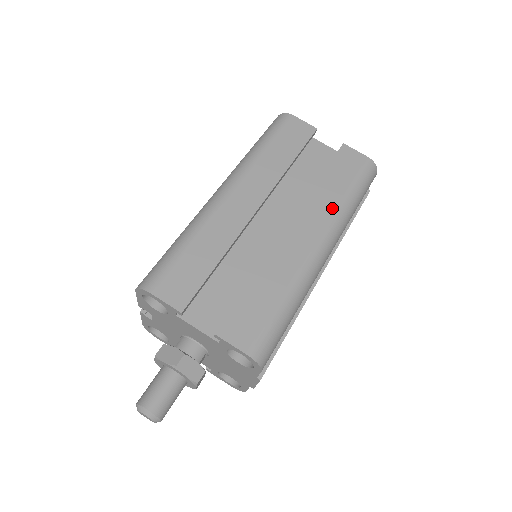
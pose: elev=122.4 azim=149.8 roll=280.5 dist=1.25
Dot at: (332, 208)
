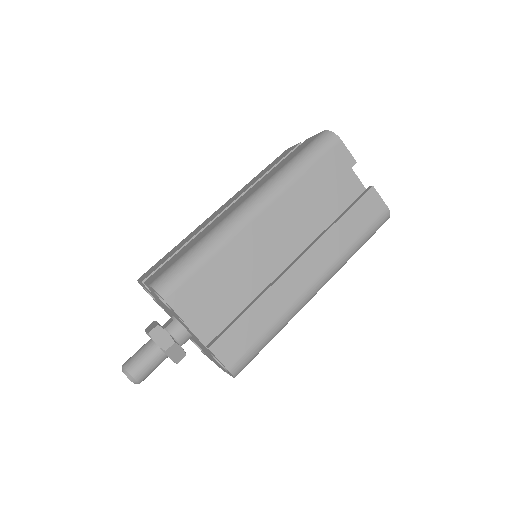
Dot at: (338, 252)
